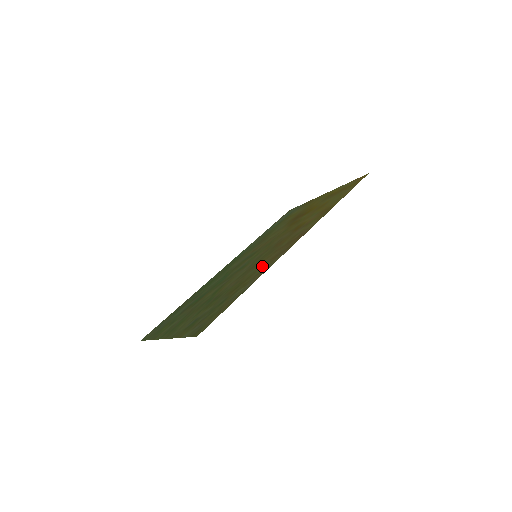
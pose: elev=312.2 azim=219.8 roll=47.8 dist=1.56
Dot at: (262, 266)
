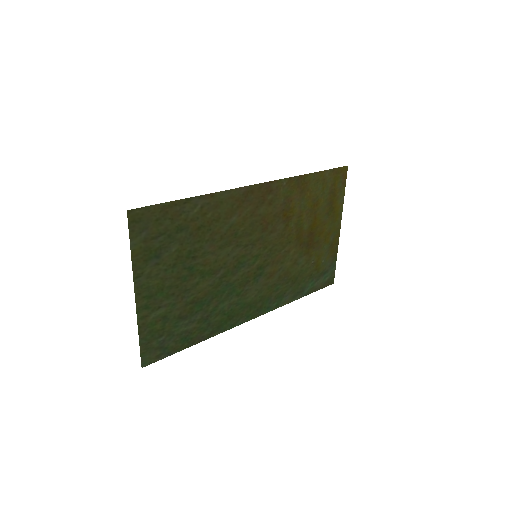
Dot at: (229, 212)
